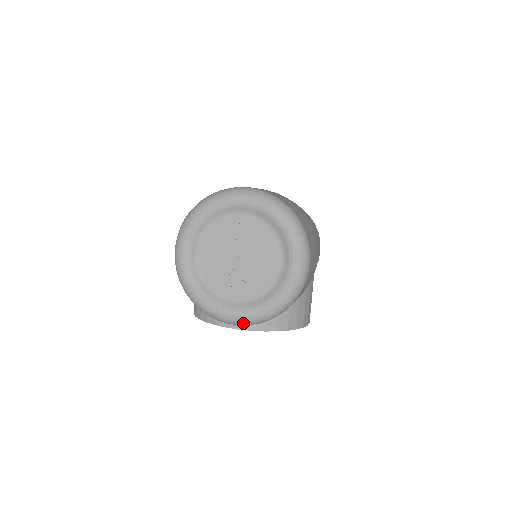
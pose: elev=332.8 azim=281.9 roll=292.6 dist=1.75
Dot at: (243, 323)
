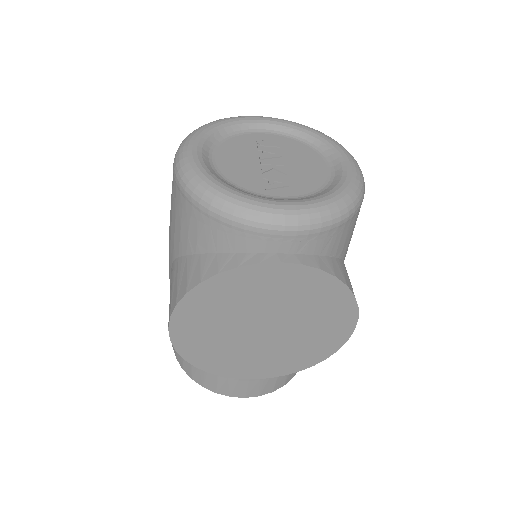
Dot at: (300, 219)
